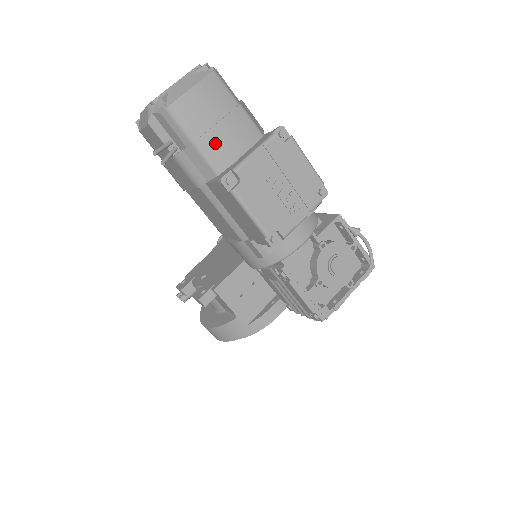
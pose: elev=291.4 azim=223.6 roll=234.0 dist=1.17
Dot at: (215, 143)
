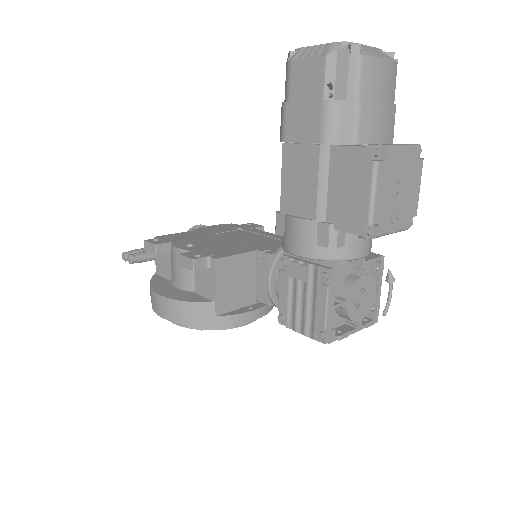
Dot at: (371, 116)
